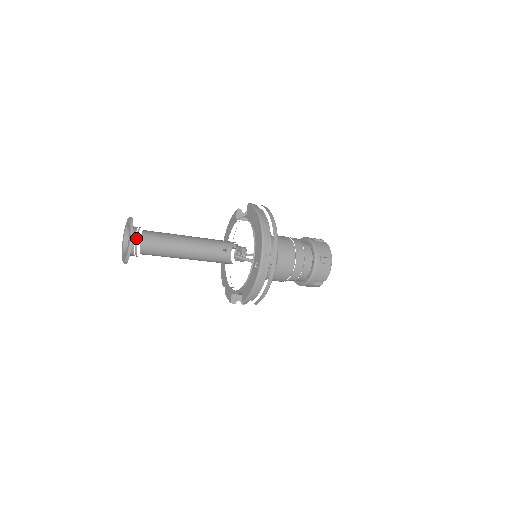
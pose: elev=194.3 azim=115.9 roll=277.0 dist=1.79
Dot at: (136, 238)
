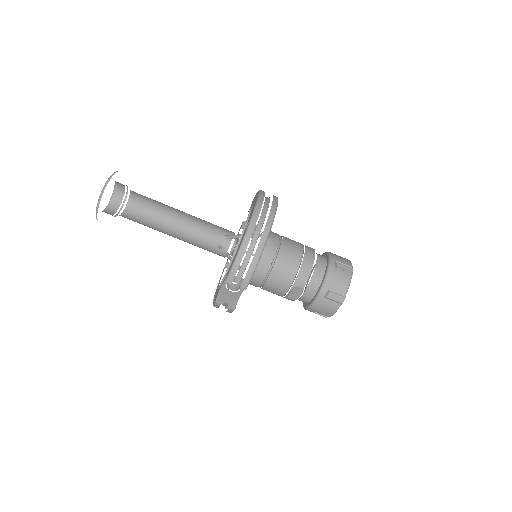
Dot at: (121, 208)
